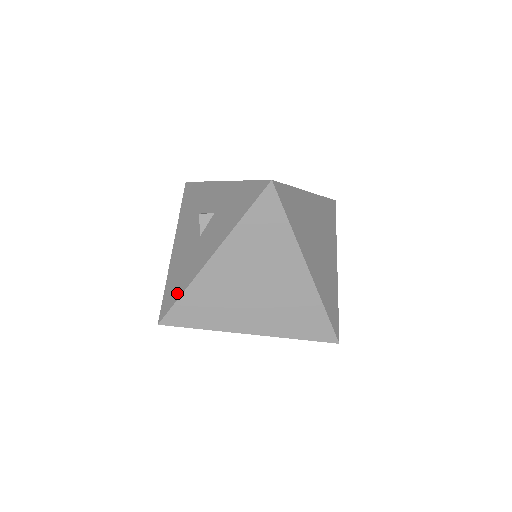
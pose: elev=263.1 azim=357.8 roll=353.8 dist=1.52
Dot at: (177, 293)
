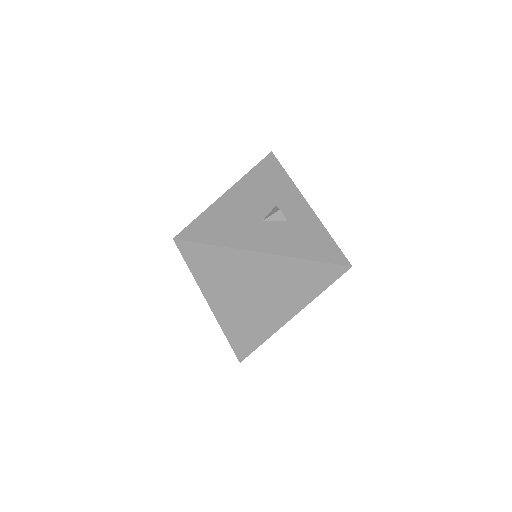
Dot at: (212, 238)
